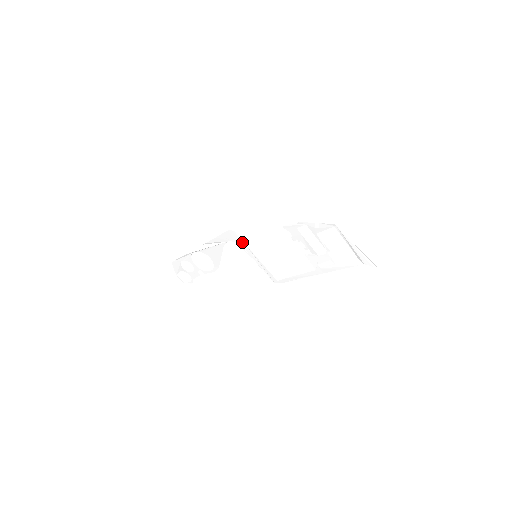
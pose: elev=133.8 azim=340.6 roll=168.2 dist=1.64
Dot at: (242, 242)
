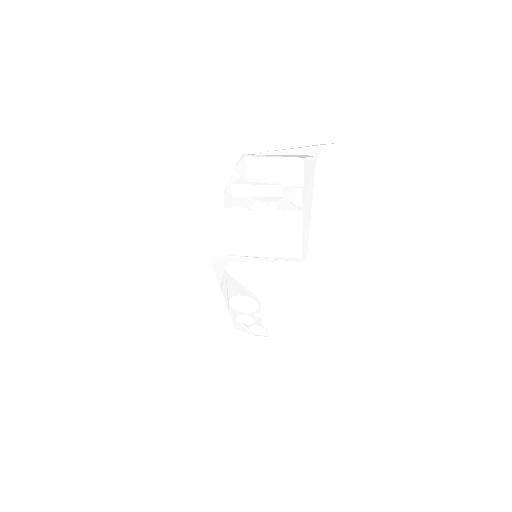
Dot at: (231, 257)
